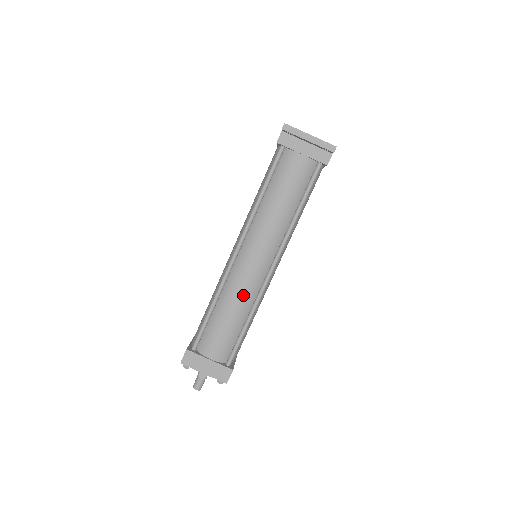
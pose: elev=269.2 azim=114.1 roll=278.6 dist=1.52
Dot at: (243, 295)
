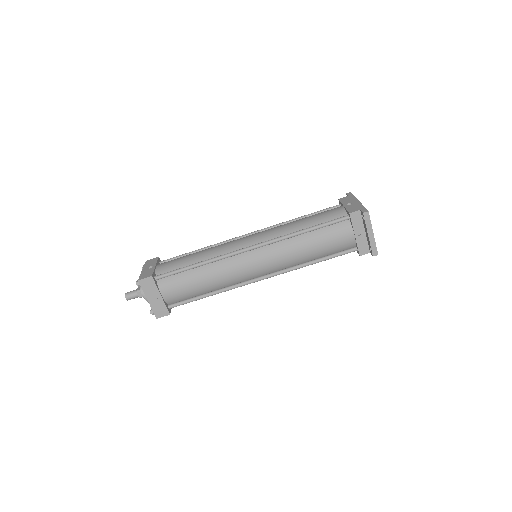
Dot at: (226, 278)
